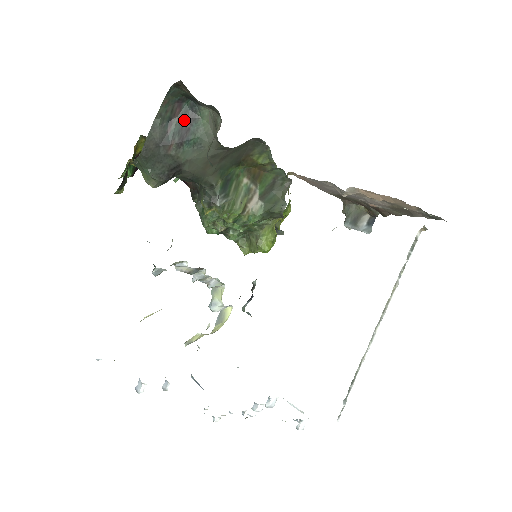
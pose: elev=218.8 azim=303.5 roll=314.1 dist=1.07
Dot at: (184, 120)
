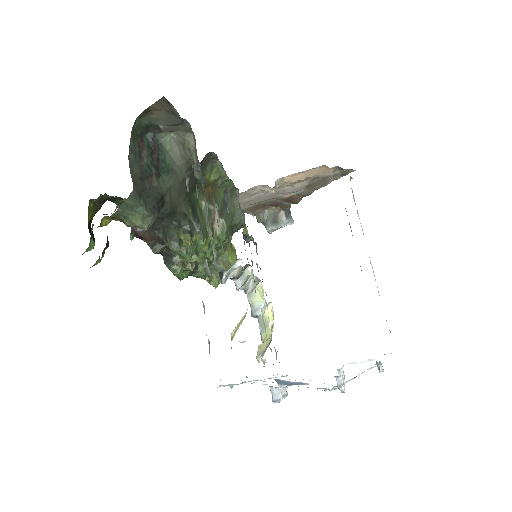
Dot at: (151, 152)
